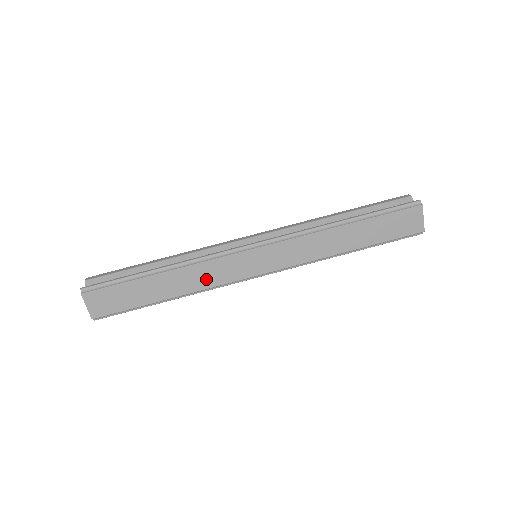
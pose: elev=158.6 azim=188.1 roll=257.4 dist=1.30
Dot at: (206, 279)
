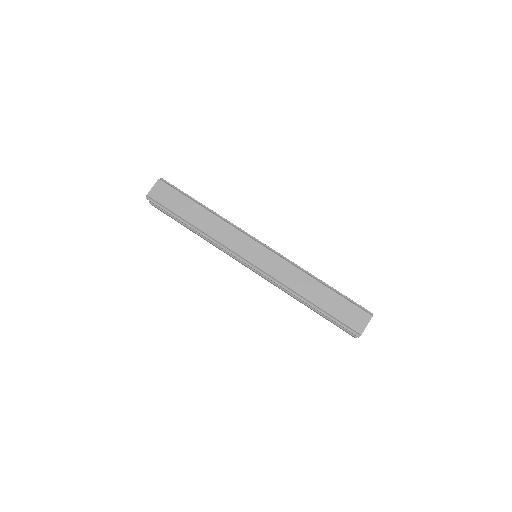
Dot at: (221, 234)
